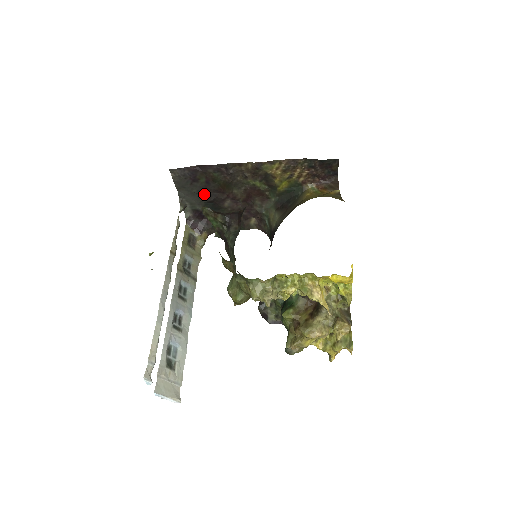
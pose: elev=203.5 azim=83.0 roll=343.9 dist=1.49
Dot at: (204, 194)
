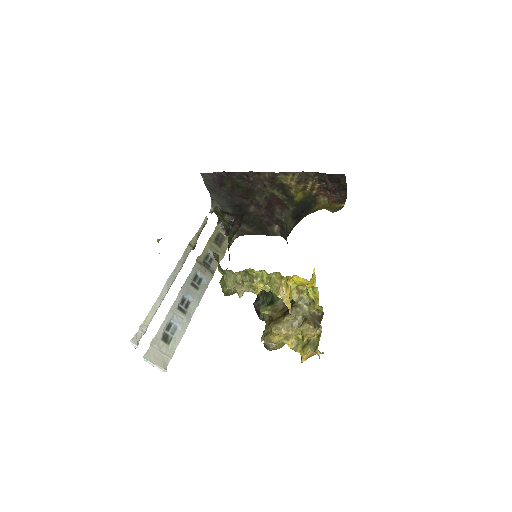
Dot at: (231, 198)
